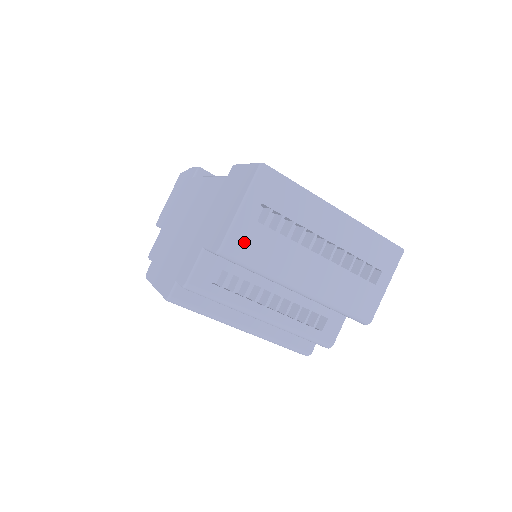
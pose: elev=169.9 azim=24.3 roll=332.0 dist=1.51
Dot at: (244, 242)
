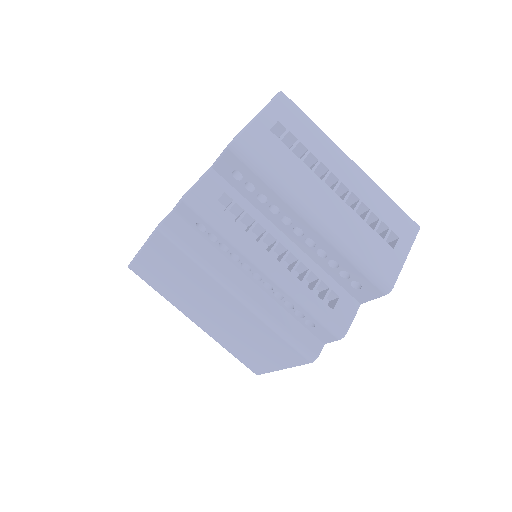
Dot at: (258, 144)
